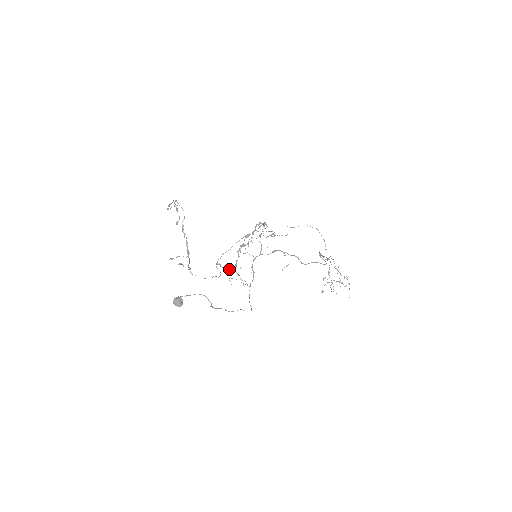
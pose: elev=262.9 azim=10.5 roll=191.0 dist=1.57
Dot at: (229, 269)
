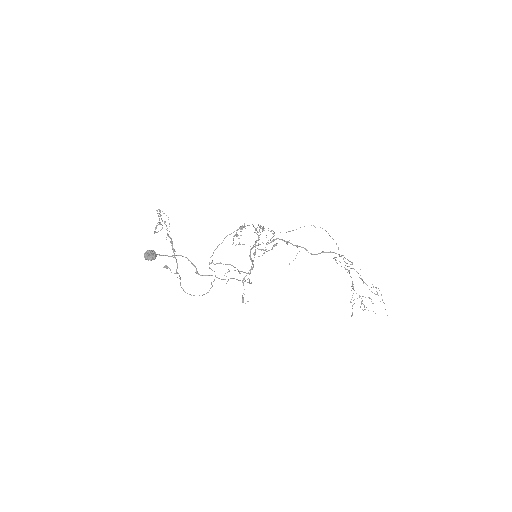
Dot at: (223, 264)
